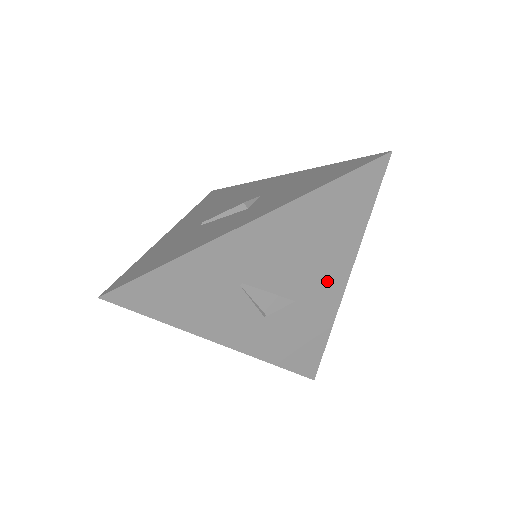
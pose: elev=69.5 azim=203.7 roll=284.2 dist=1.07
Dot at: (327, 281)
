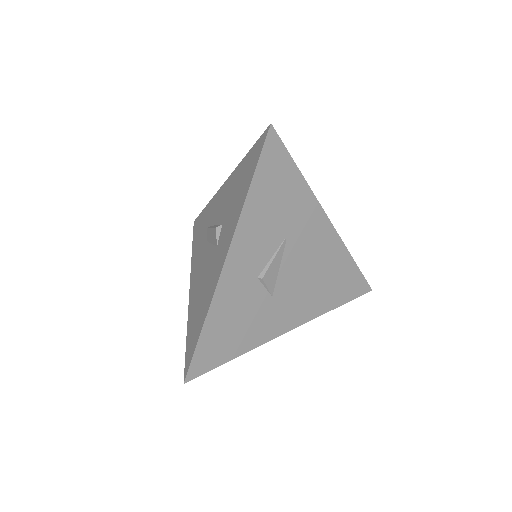
Dot at: (290, 312)
